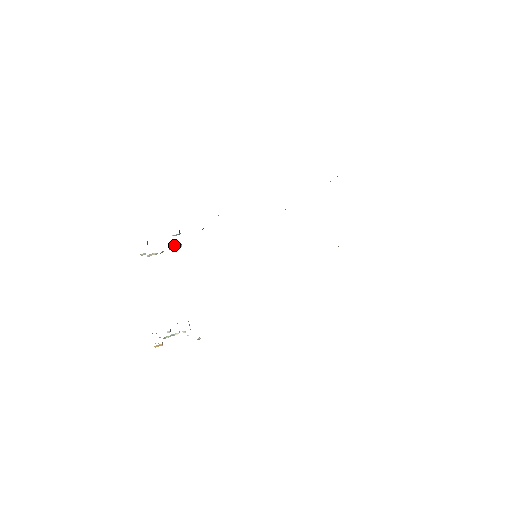
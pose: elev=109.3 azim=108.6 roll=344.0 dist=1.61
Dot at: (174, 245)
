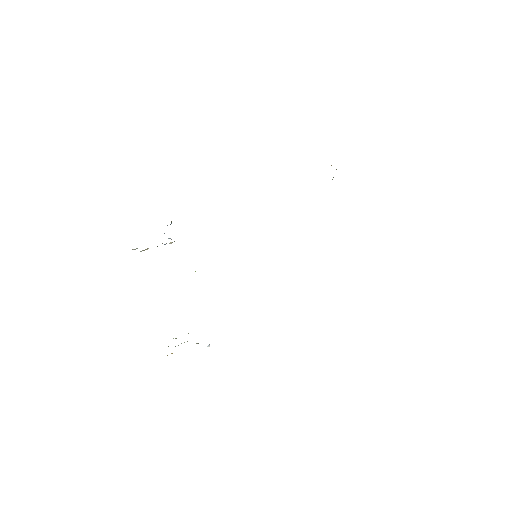
Dot at: occluded
